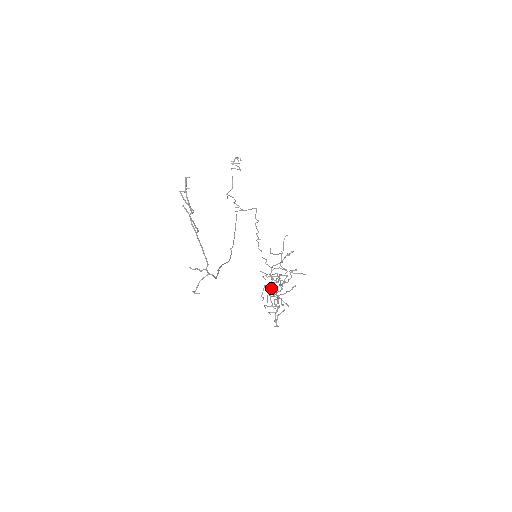
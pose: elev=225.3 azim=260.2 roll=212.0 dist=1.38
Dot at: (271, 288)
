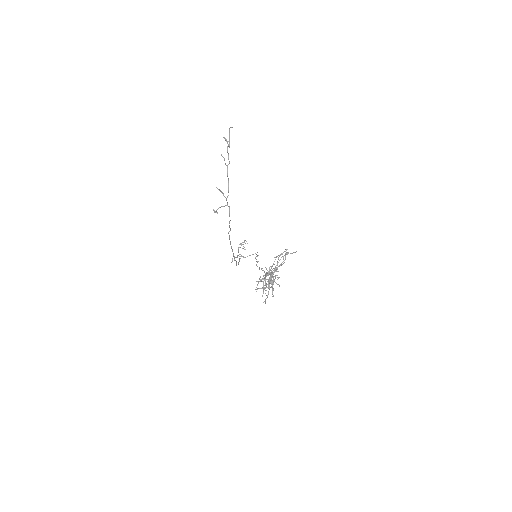
Dot at: occluded
